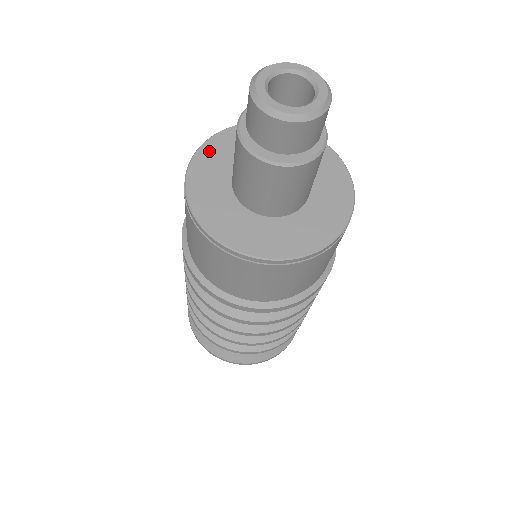
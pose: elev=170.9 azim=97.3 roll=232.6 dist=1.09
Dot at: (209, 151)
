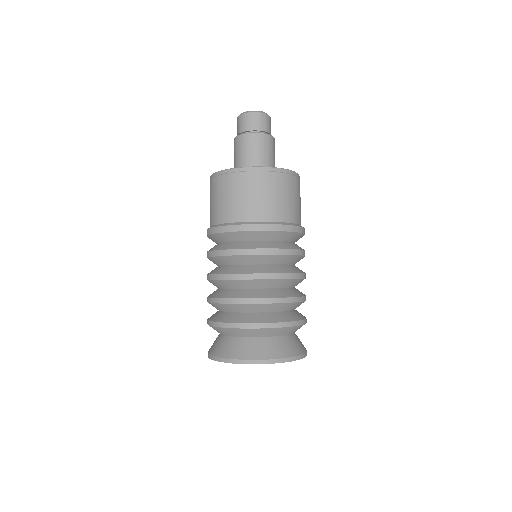
Dot at: occluded
